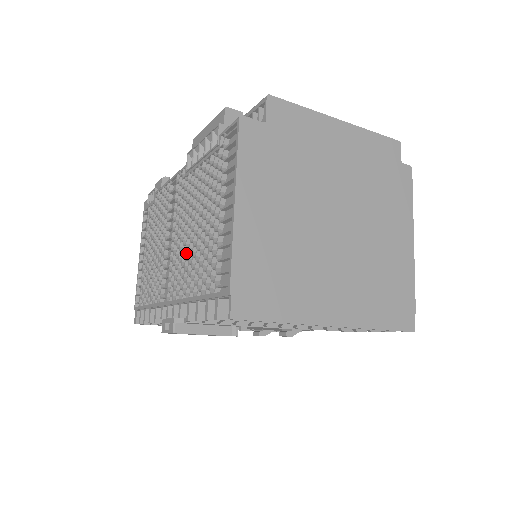
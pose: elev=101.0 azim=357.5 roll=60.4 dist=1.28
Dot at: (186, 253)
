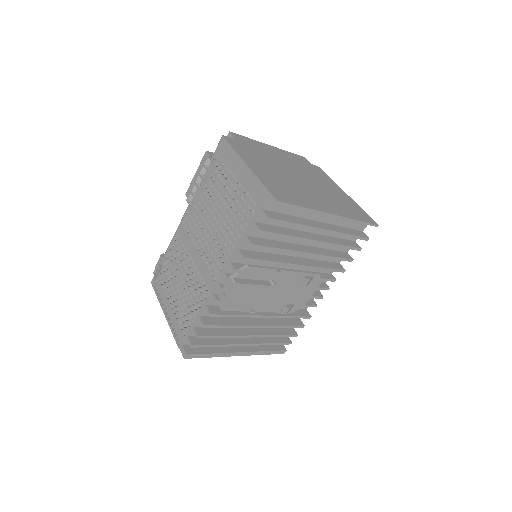
Dot at: (218, 235)
